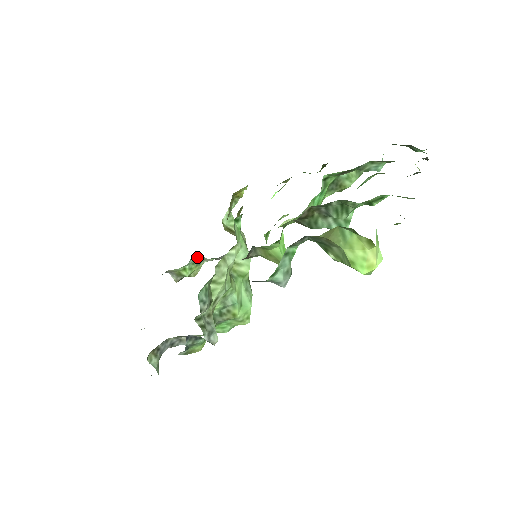
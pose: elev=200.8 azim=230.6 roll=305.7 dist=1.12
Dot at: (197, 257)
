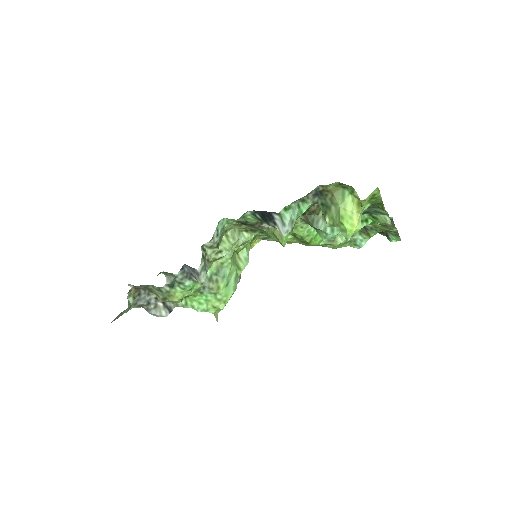
Dot at: occluded
